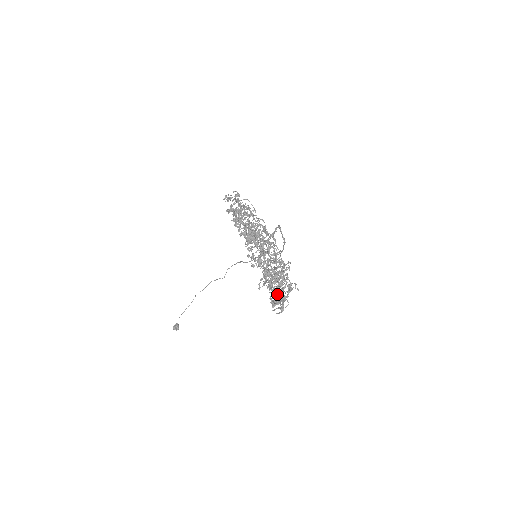
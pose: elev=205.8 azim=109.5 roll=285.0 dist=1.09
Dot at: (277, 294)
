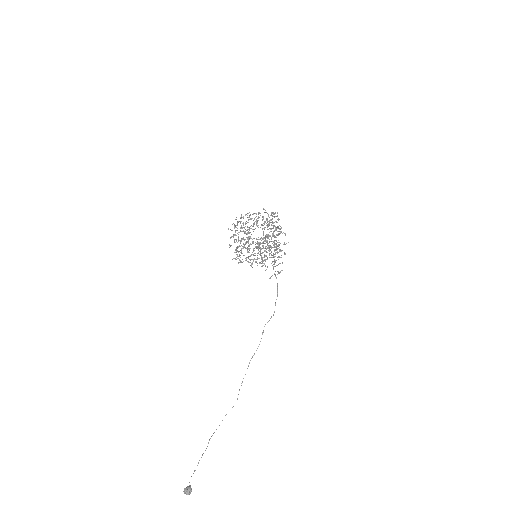
Dot at: (272, 212)
